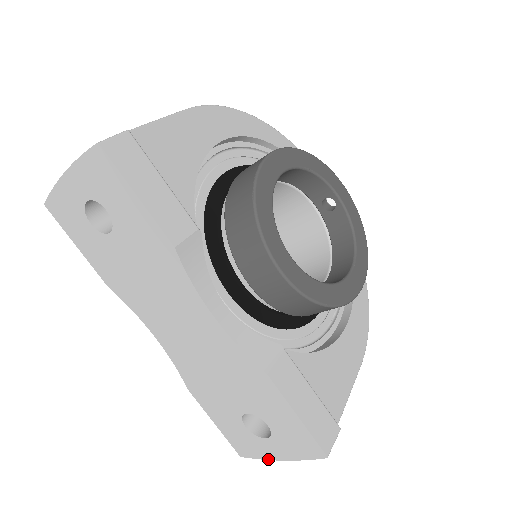
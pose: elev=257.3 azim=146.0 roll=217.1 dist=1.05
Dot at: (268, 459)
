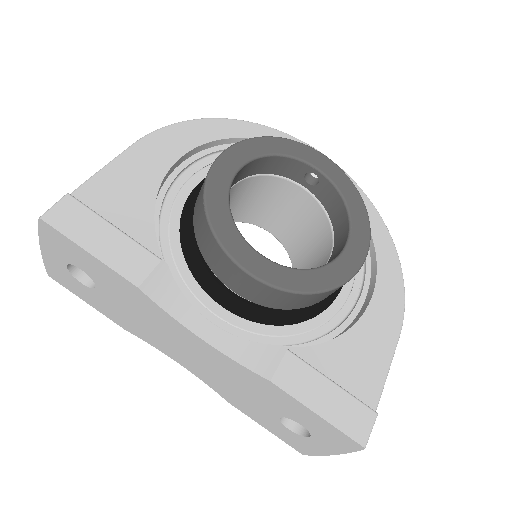
Dot at: (323, 455)
